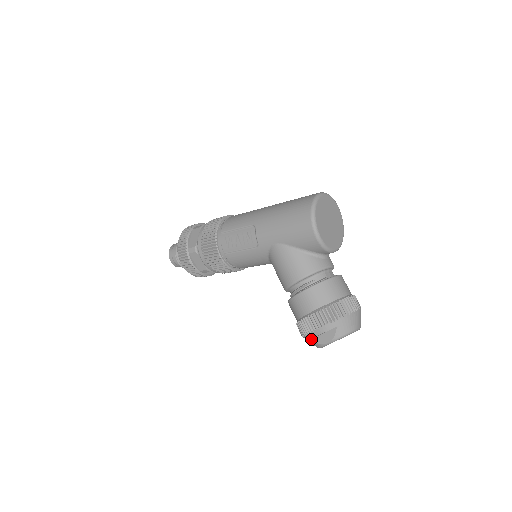
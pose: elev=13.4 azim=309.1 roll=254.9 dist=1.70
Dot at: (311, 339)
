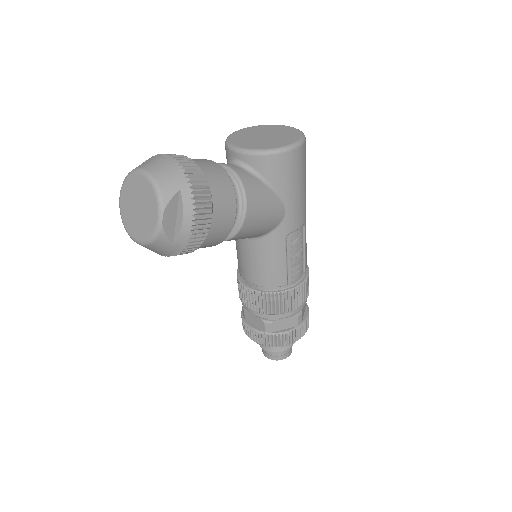
Dot at: occluded
